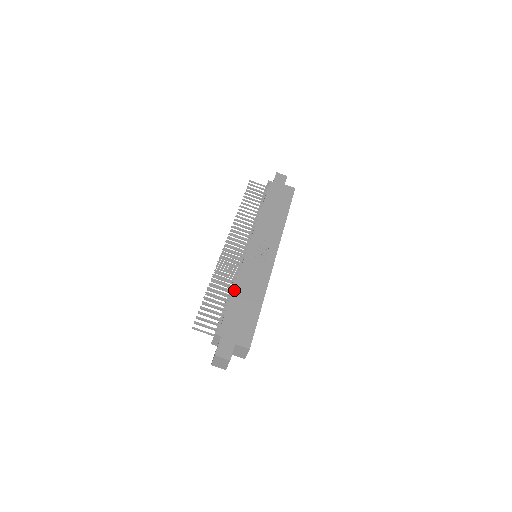
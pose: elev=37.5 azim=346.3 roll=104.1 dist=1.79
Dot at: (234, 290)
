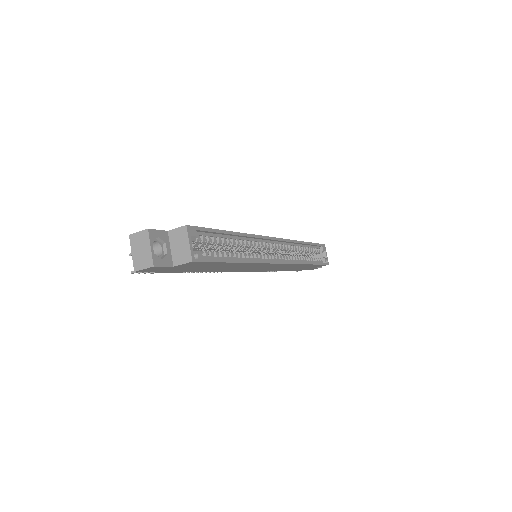
Dot at: occluded
